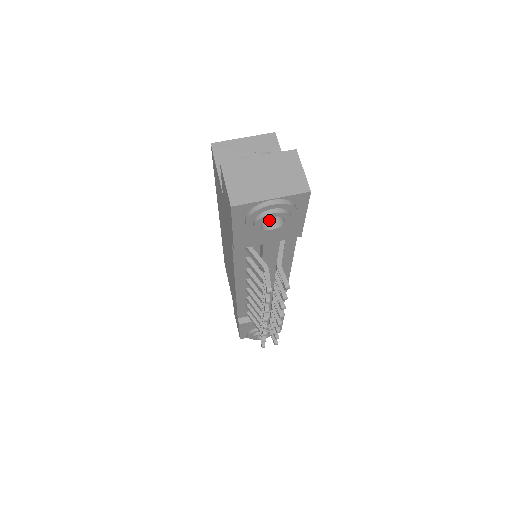
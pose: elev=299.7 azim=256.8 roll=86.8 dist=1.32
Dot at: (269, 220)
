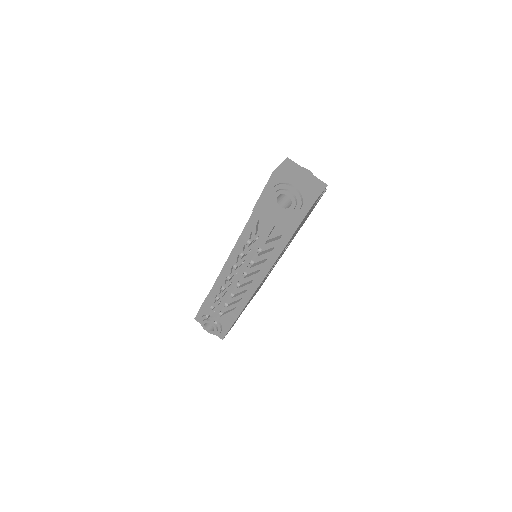
Dot at: (284, 203)
